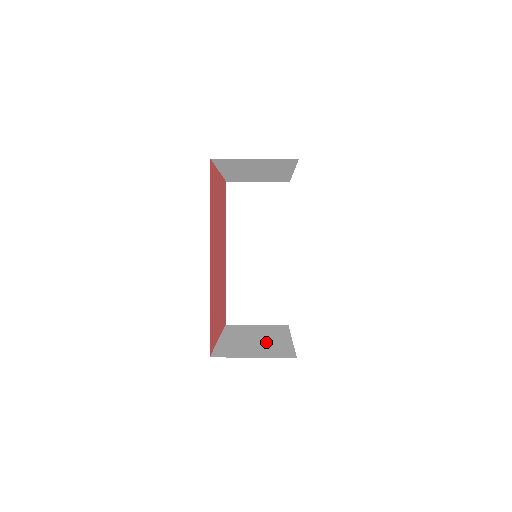
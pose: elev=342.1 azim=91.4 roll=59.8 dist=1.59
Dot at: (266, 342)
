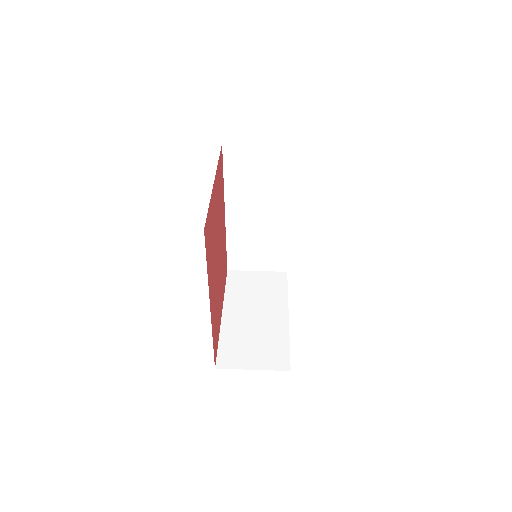
Dot at: (265, 326)
